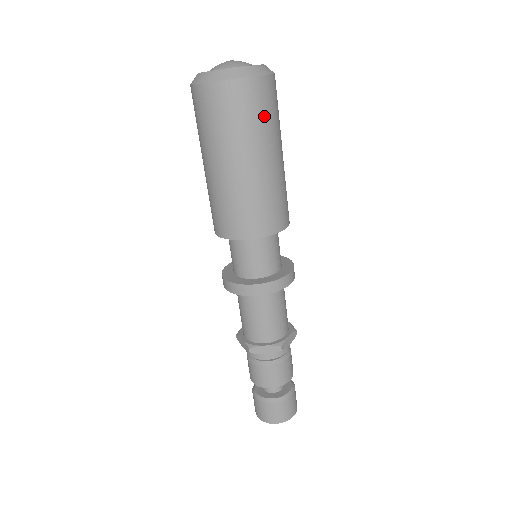
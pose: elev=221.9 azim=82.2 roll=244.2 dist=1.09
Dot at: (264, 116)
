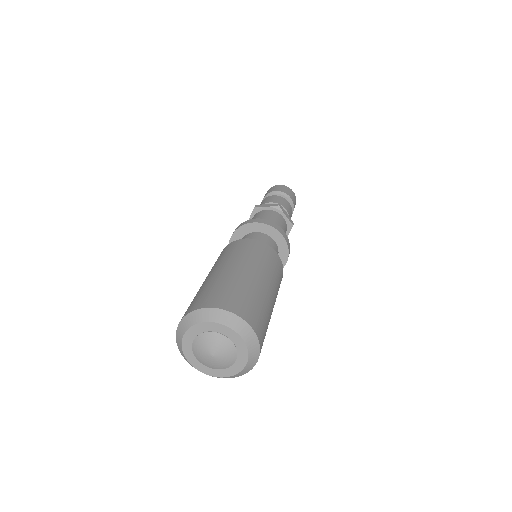
Dot at: occluded
